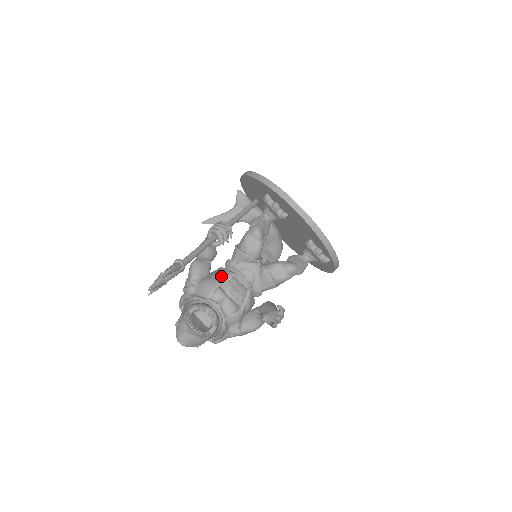
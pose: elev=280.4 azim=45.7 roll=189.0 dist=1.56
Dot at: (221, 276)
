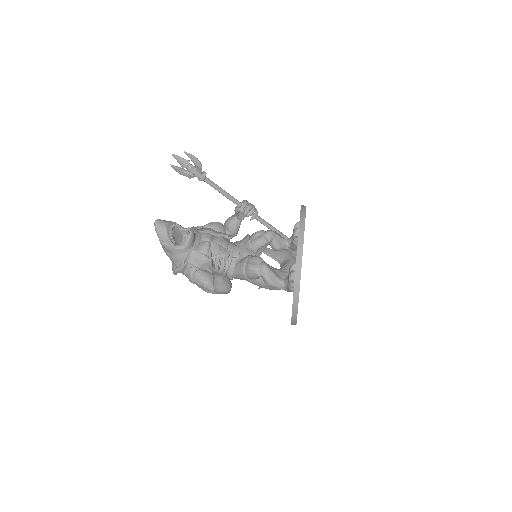
Dot at: (221, 232)
